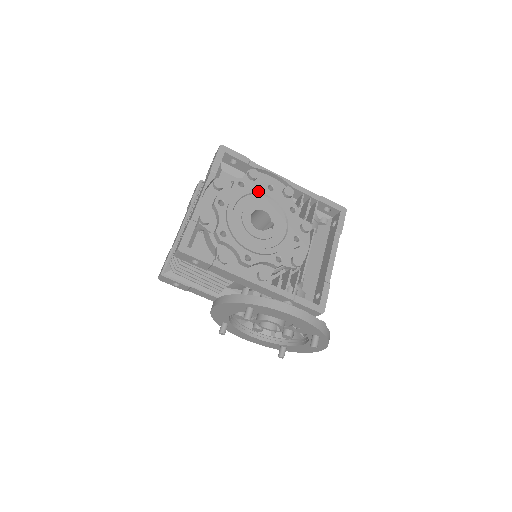
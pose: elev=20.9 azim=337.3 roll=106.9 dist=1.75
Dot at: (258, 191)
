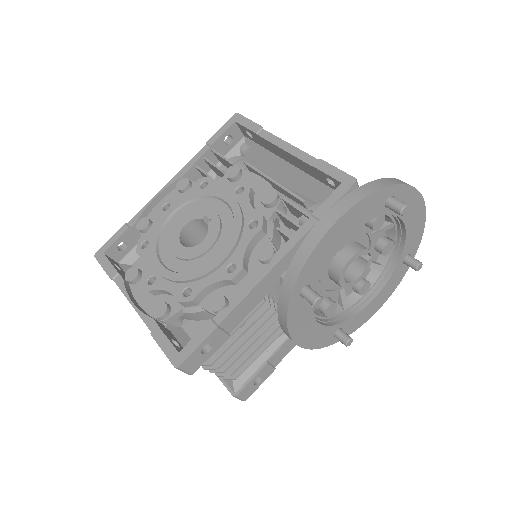
Dot at: (160, 225)
